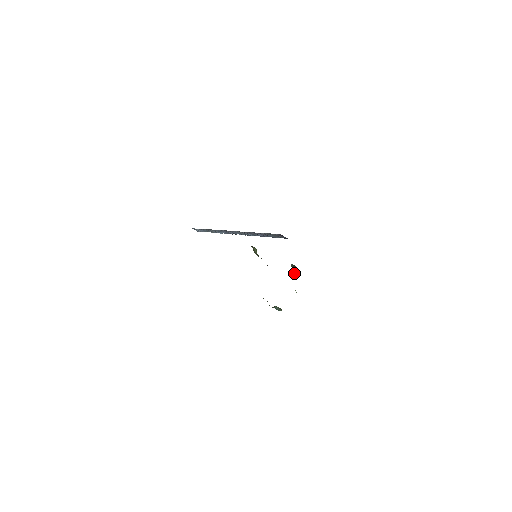
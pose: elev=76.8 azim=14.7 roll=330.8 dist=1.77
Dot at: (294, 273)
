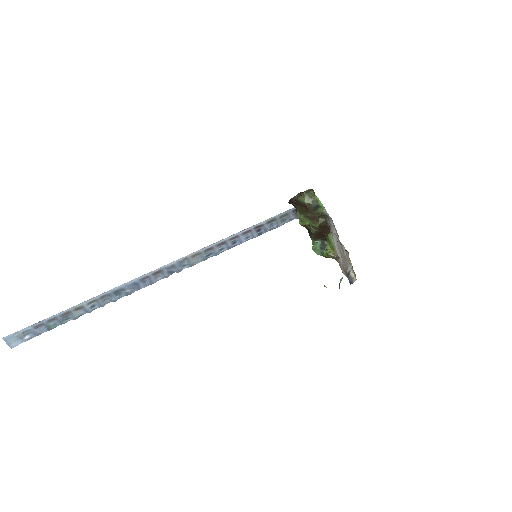
Dot at: (328, 250)
